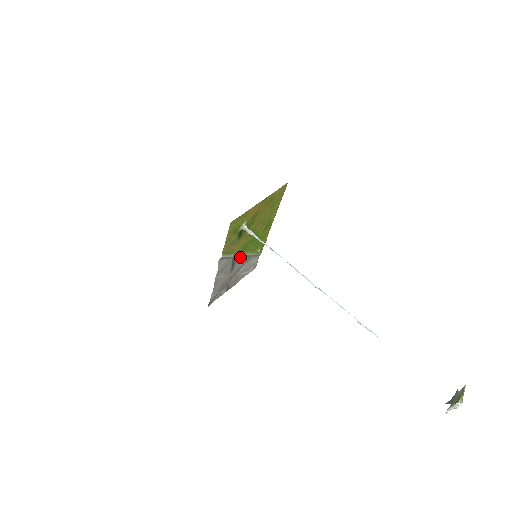
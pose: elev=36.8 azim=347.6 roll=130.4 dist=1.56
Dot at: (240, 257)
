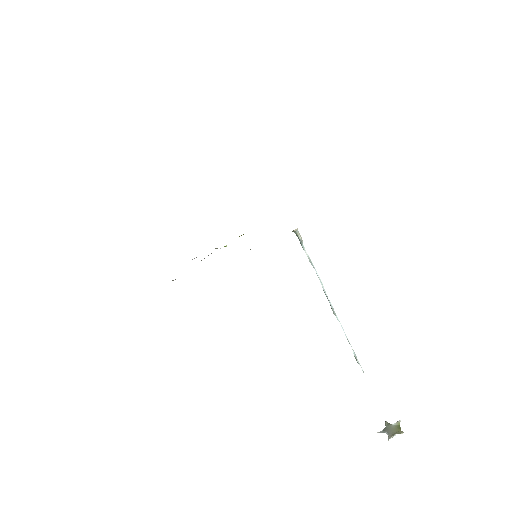
Dot at: occluded
